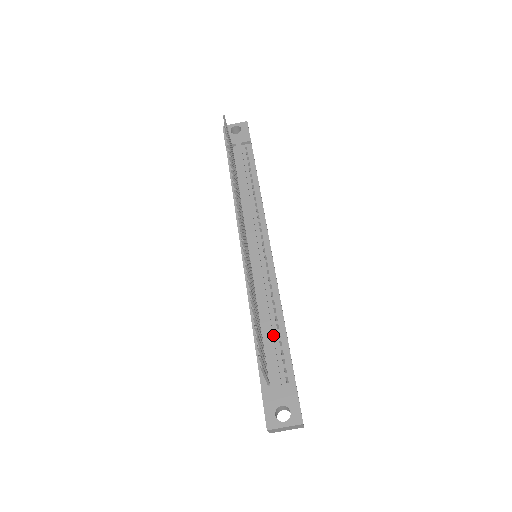
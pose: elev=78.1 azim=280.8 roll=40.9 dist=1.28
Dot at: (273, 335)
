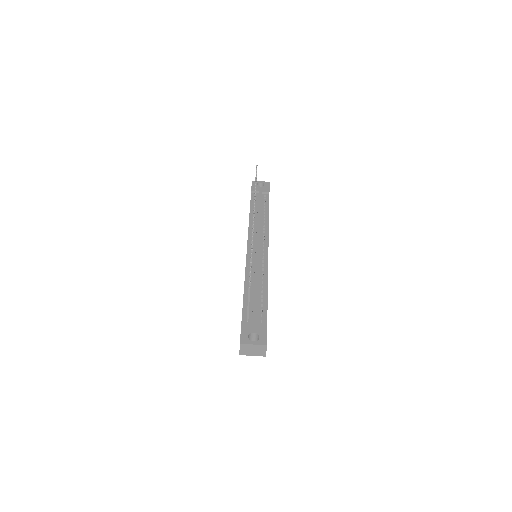
Dot at: (258, 295)
